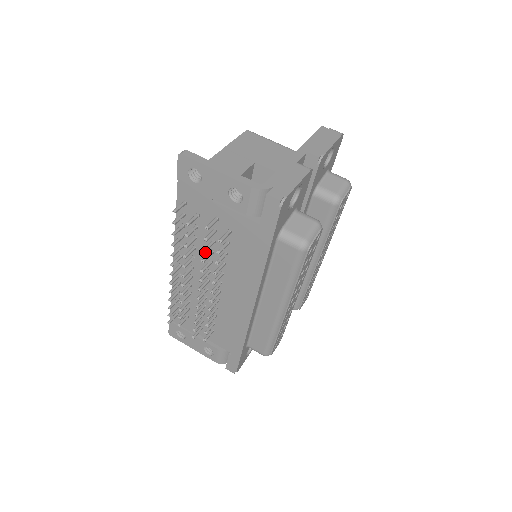
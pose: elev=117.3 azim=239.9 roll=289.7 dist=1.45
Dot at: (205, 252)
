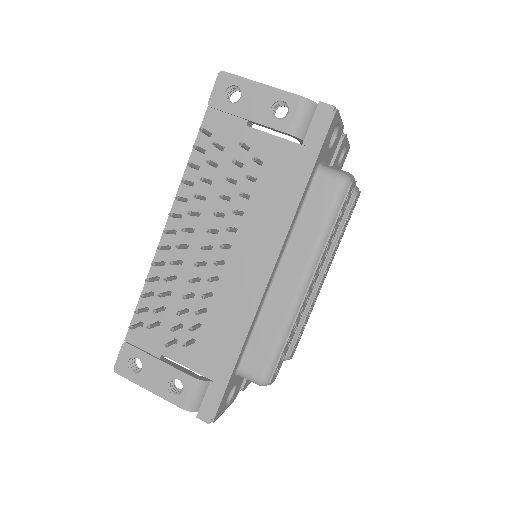
Dot at: (217, 202)
